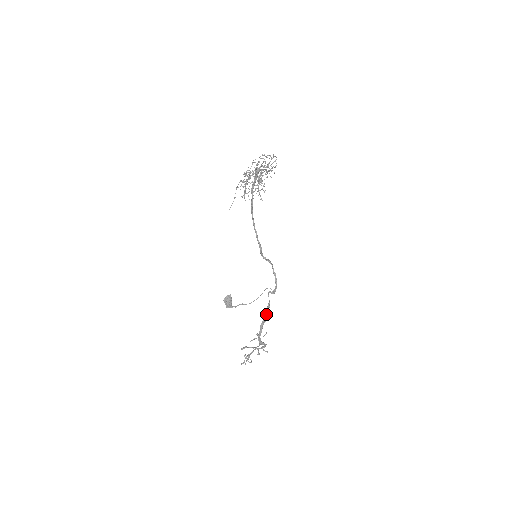
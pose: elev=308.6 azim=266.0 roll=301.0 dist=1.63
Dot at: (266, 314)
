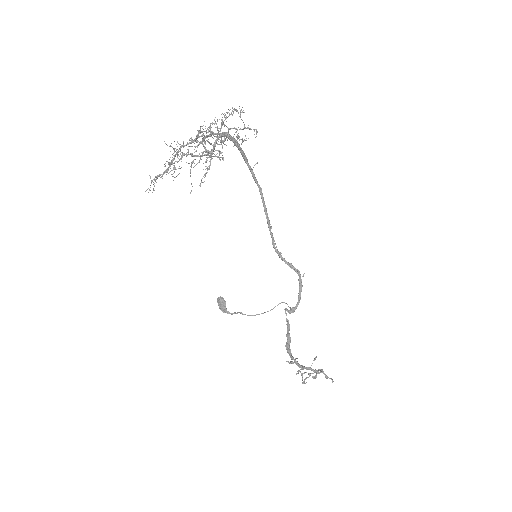
Dot at: (286, 336)
